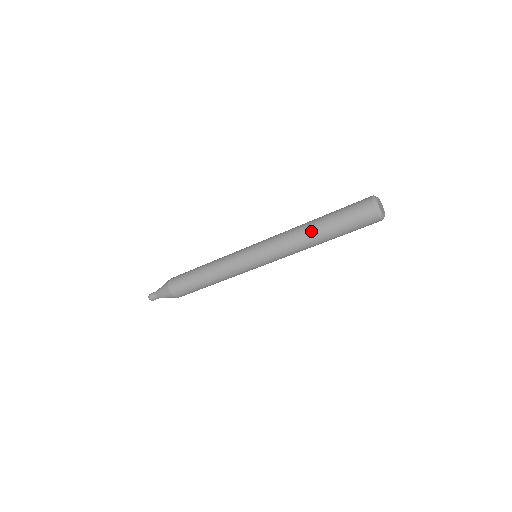
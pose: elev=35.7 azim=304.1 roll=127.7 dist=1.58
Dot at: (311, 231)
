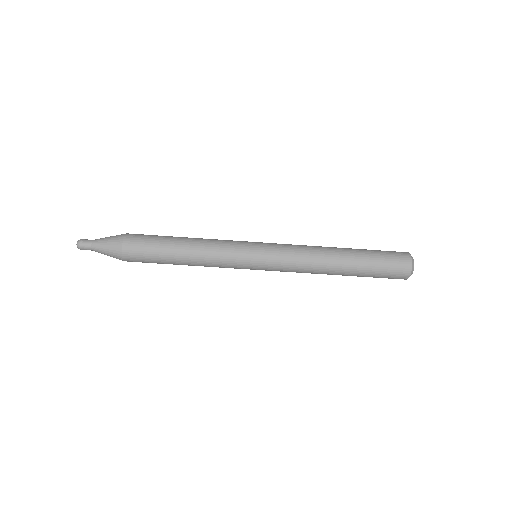
Dot at: (338, 249)
